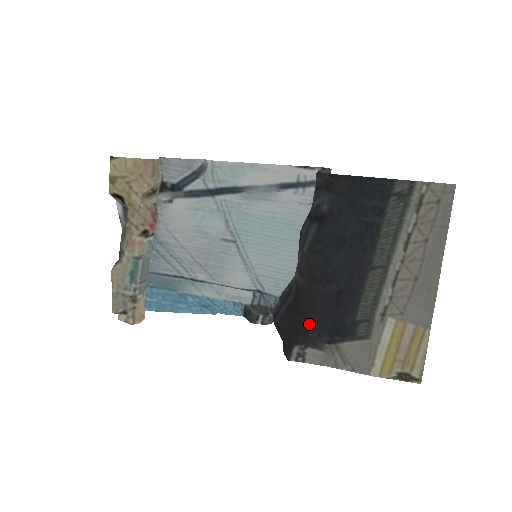
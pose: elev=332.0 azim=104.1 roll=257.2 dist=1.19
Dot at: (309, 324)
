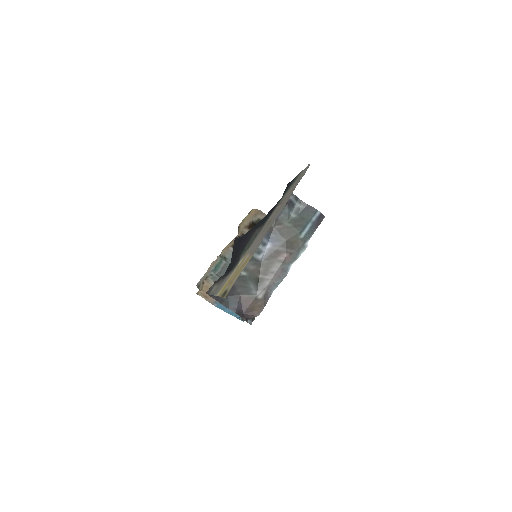
Dot at: occluded
